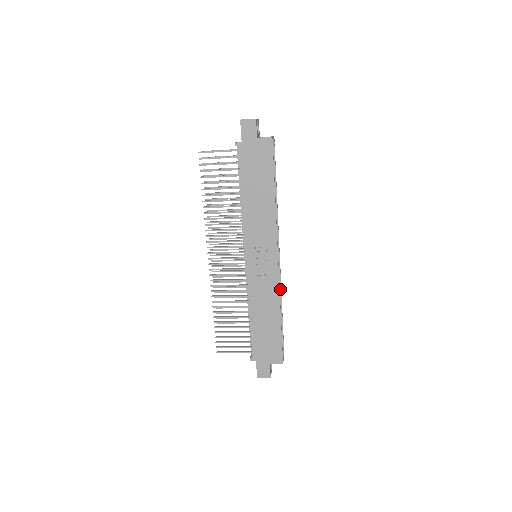
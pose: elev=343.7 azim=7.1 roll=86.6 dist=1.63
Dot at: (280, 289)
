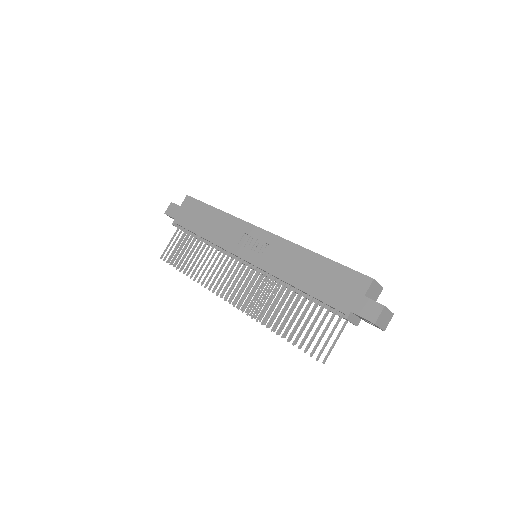
Dot at: occluded
